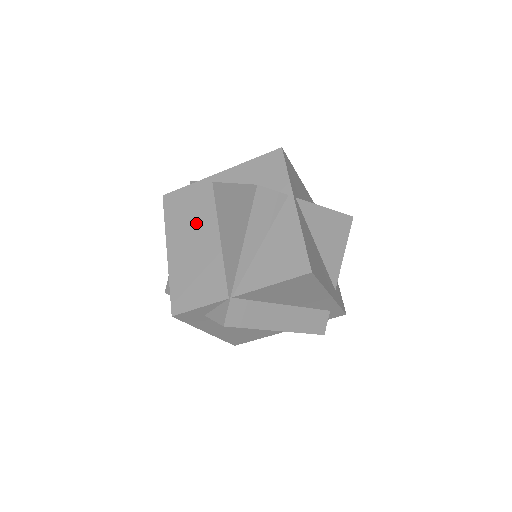
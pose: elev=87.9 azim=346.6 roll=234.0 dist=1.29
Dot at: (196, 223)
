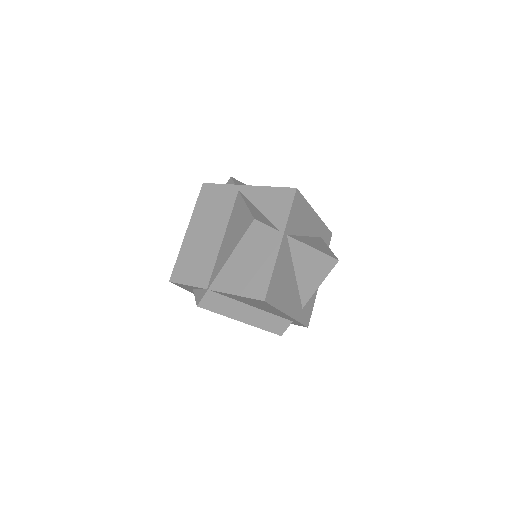
Dot at: (213, 219)
